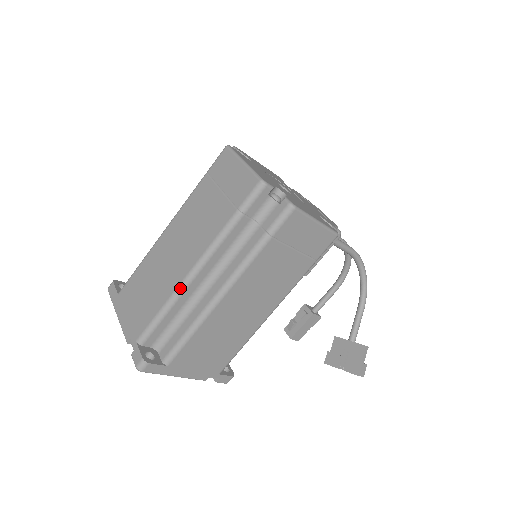
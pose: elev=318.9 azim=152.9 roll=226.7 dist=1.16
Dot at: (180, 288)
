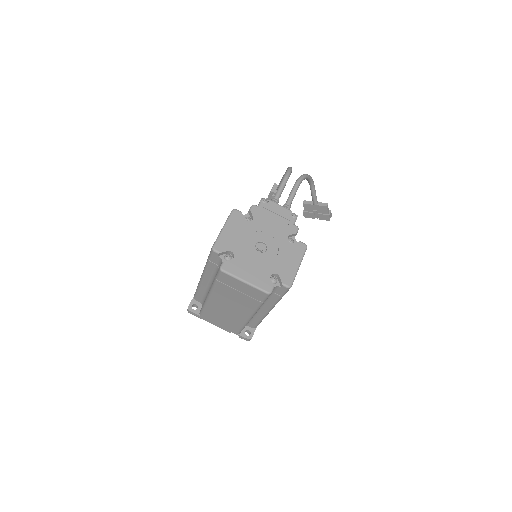
Dot at: occluded
